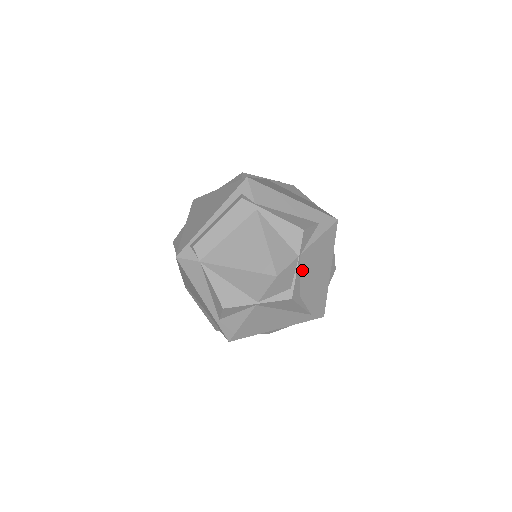
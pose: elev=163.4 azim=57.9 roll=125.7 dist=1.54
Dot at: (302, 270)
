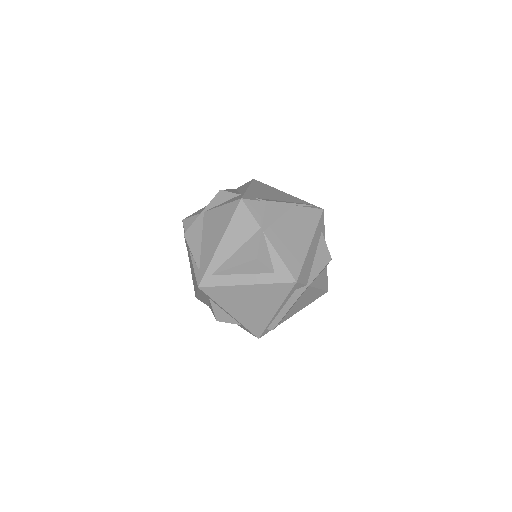
Dot at: occluded
